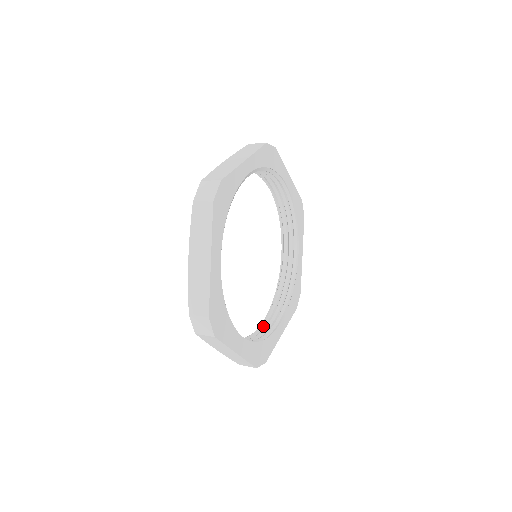
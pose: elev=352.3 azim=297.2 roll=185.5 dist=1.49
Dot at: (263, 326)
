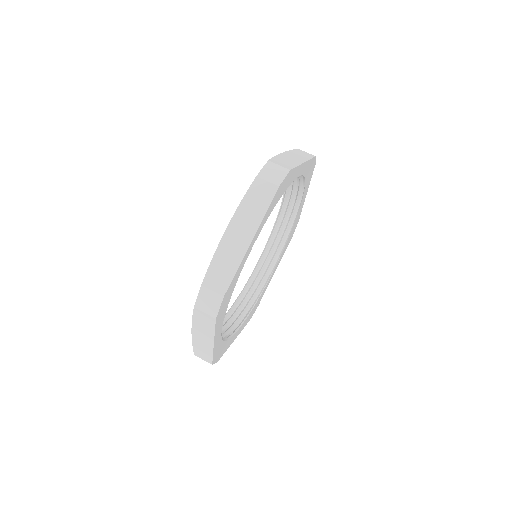
Dot at: (285, 202)
